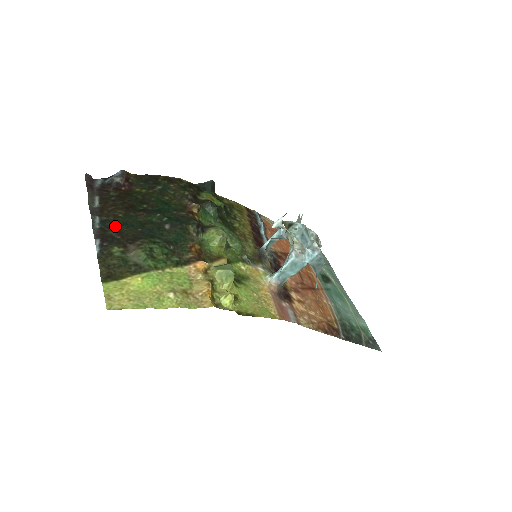
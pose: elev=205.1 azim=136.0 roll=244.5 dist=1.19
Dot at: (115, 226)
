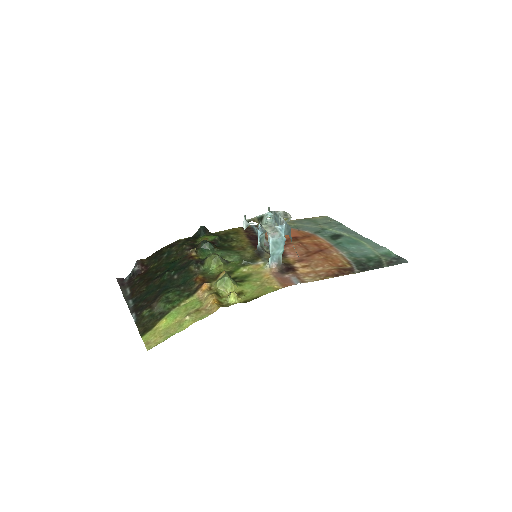
Dot at: (142, 298)
